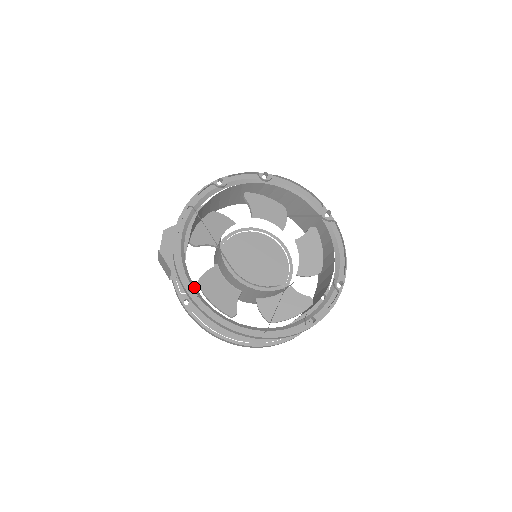
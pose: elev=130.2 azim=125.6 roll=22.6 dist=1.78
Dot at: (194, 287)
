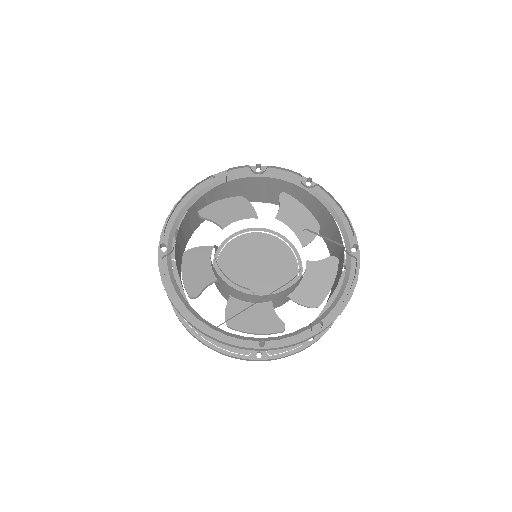
Dot at: (171, 249)
